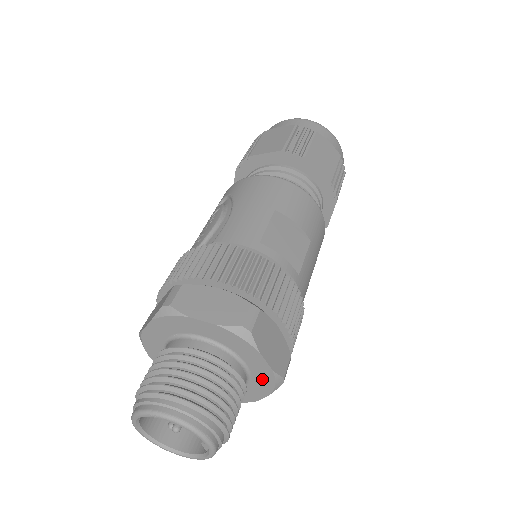
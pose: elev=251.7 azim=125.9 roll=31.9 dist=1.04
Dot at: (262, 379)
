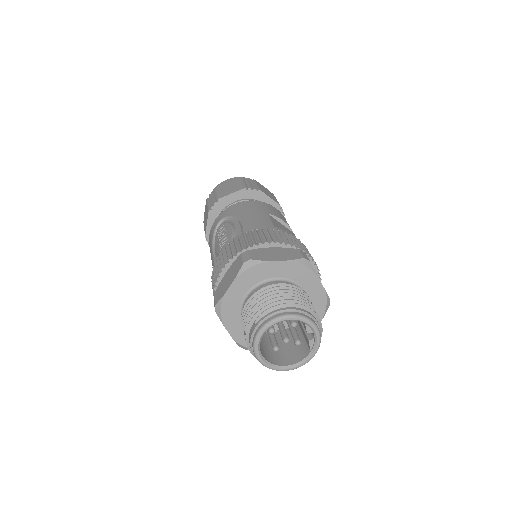
Dot at: (317, 305)
